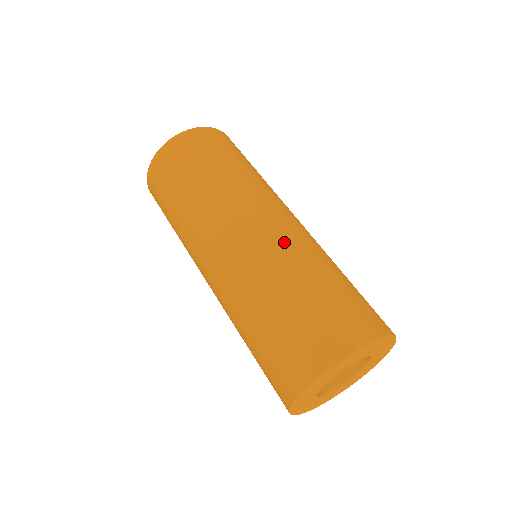
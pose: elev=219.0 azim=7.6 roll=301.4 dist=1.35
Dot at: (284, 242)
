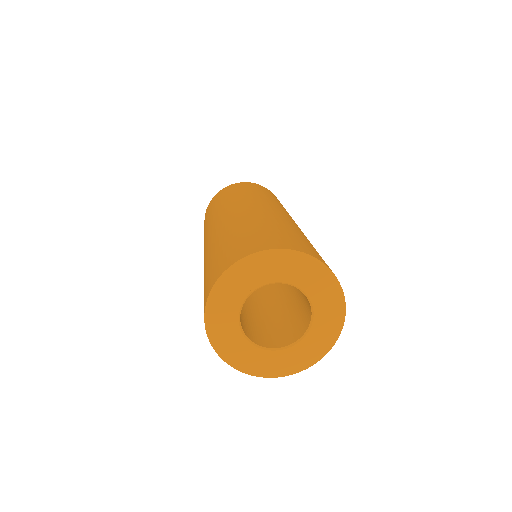
Dot at: occluded
